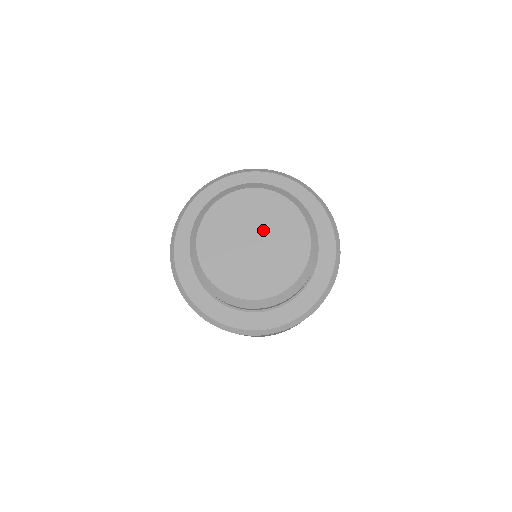
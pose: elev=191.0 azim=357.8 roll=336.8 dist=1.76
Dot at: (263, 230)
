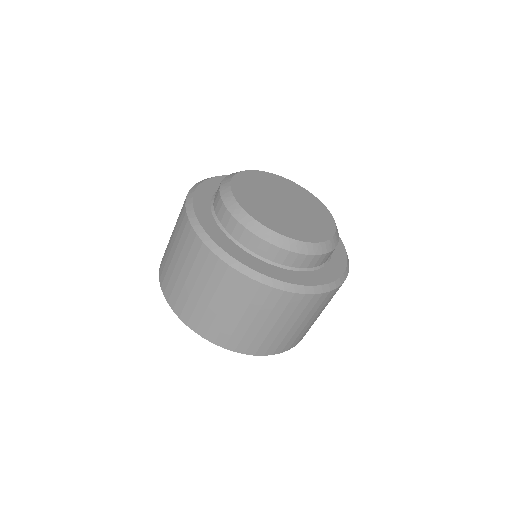
Dot at: (294, 202)
